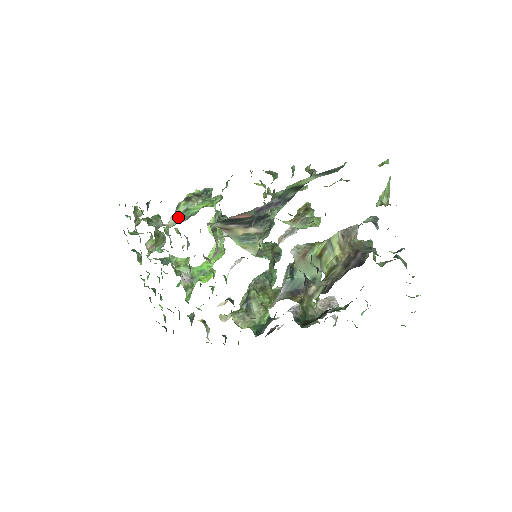
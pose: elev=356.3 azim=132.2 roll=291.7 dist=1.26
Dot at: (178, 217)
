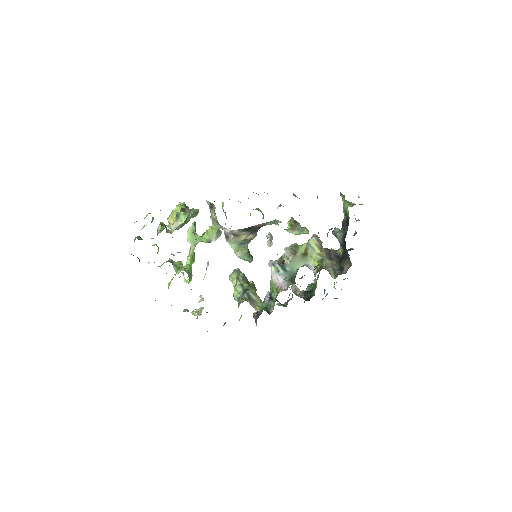
Dot at: (180, 225)
